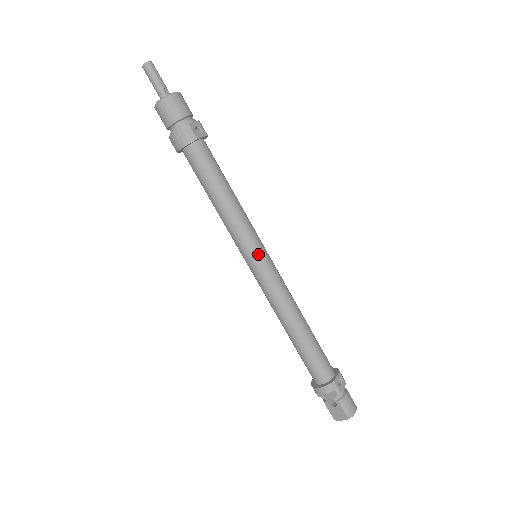
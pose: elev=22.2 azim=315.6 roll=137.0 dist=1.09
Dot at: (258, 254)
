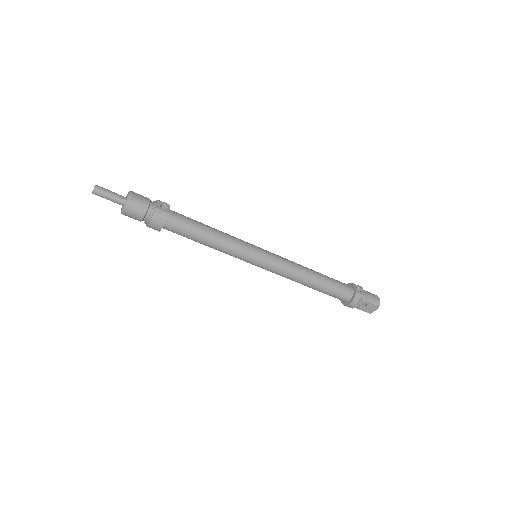
Dot at: (258, 254)
